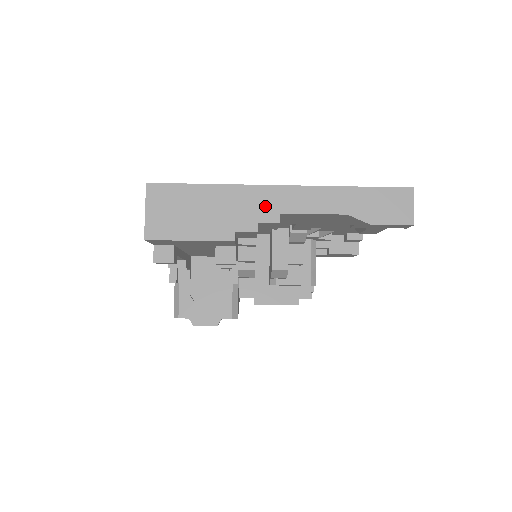
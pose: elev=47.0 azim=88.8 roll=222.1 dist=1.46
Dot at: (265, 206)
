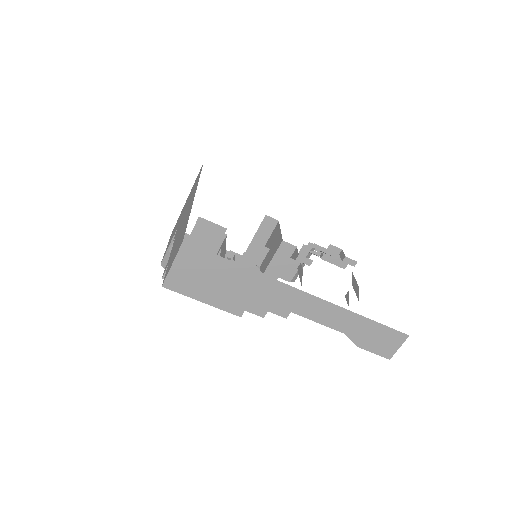
Dot at: (281, 302)
